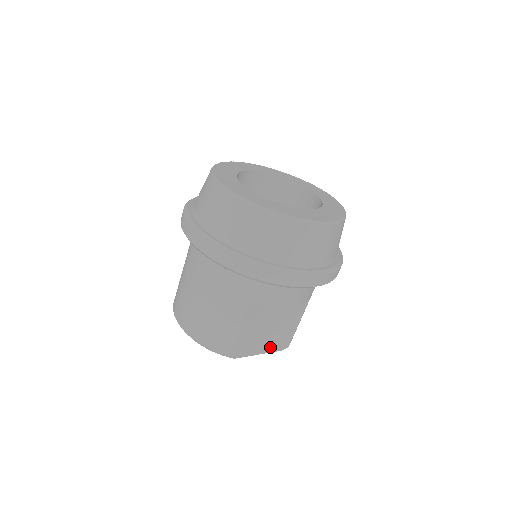
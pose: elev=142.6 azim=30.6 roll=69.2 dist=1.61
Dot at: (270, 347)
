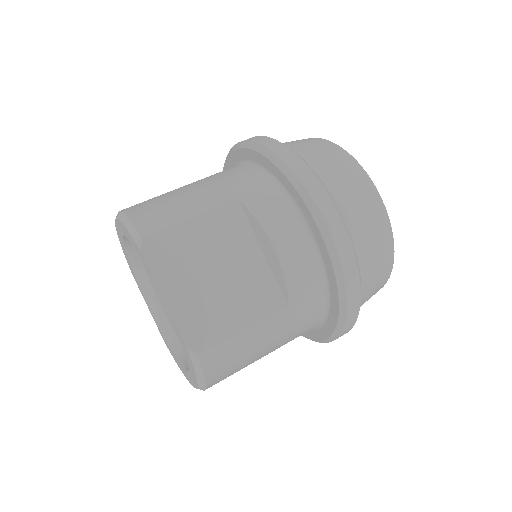
Dot at: (184, 311)
